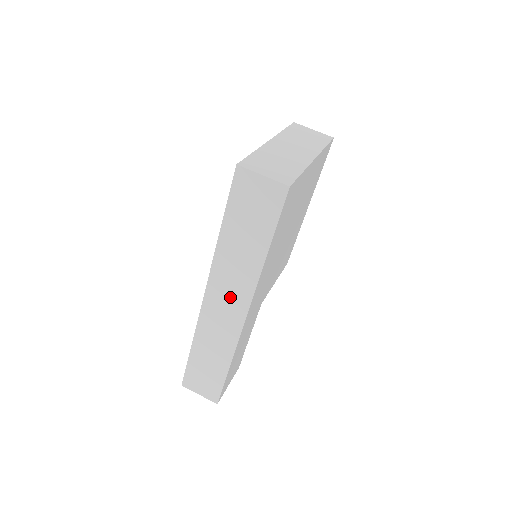
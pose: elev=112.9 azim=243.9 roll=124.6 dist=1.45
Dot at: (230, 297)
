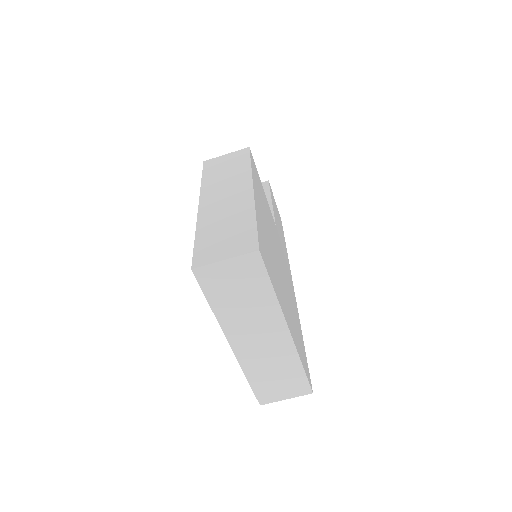
Dot at: occluded
